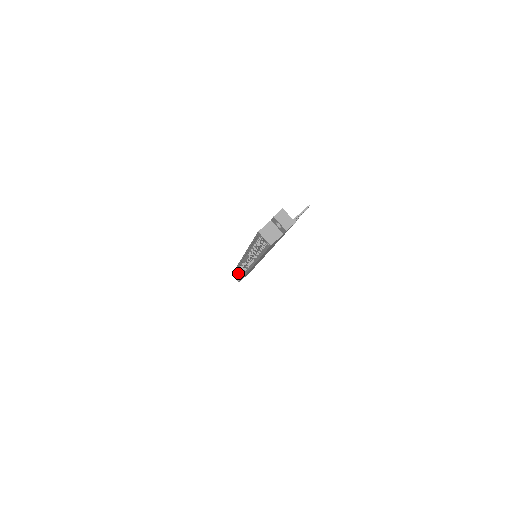
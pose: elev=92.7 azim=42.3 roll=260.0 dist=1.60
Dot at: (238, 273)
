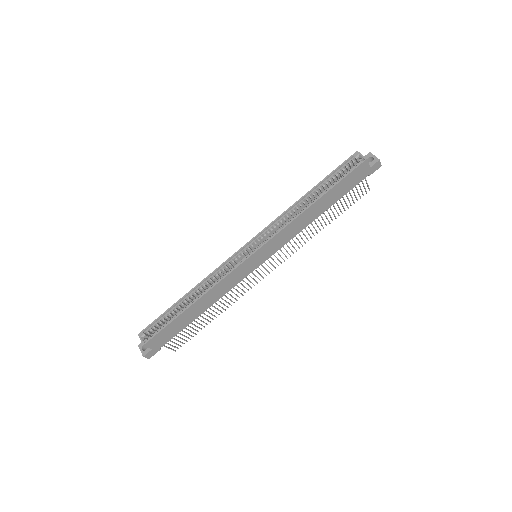
Dot at: (160, 325)
